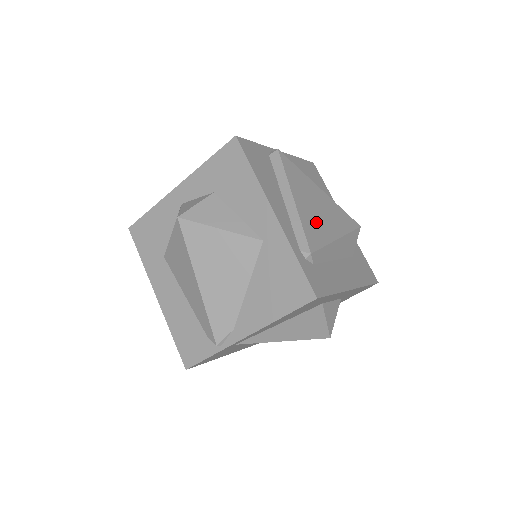
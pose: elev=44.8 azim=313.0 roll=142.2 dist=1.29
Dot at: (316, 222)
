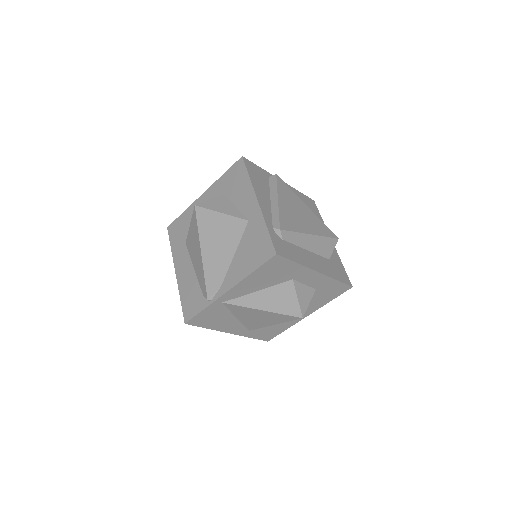
Dot at: (293, 218)
